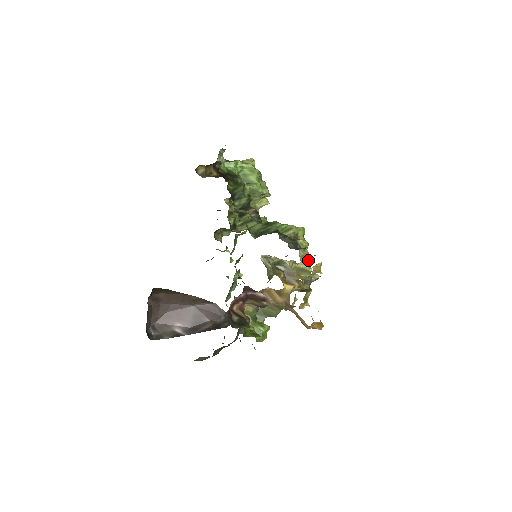
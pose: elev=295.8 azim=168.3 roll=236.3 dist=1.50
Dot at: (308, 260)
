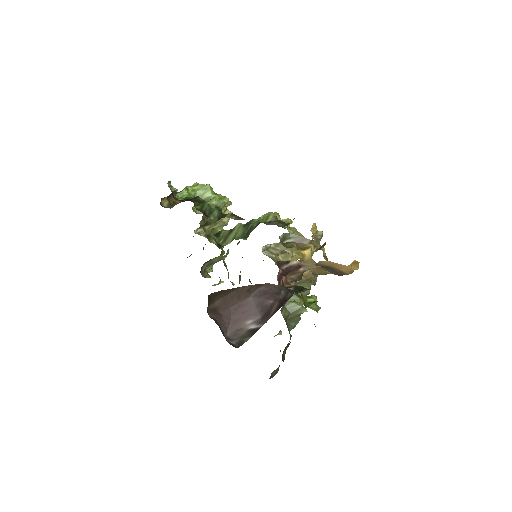
Dot at: (299, 235)
